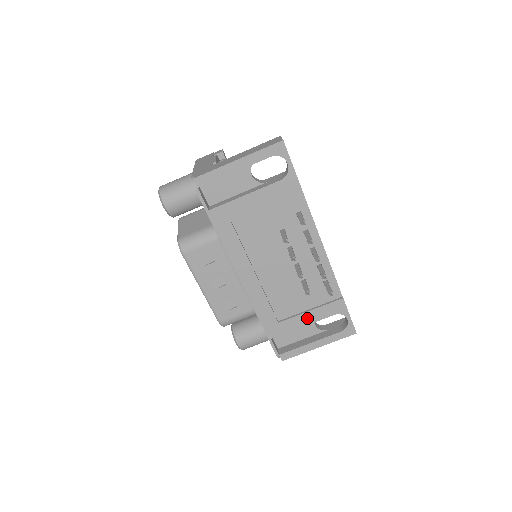
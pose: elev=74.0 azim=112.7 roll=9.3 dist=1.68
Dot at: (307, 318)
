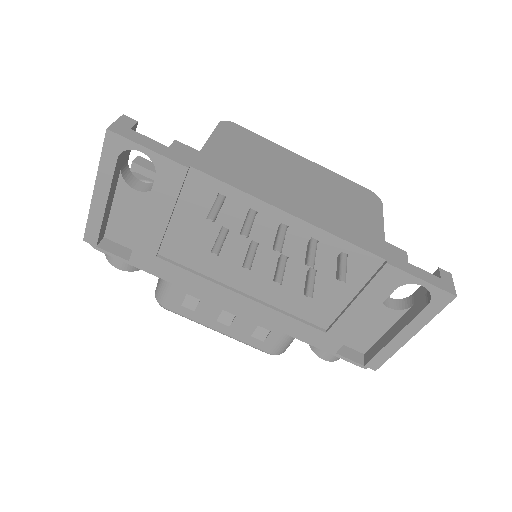
Dot at: (359, 311)
